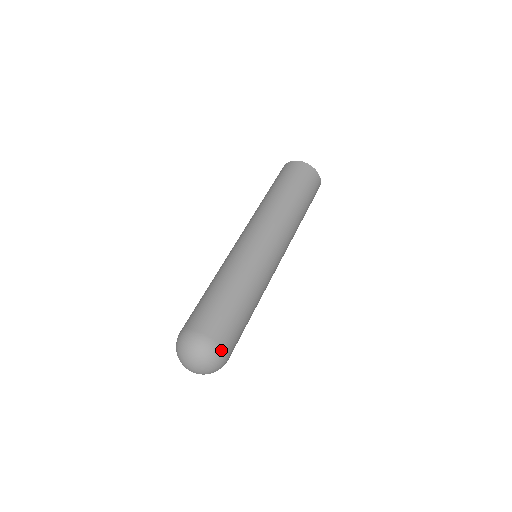
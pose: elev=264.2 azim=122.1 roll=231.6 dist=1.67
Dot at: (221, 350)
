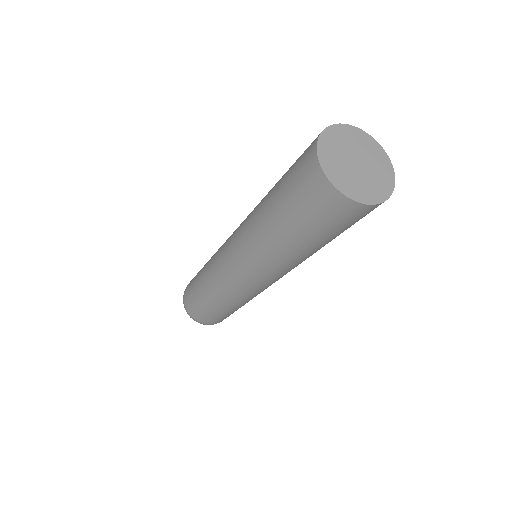
Dot at: occluded
